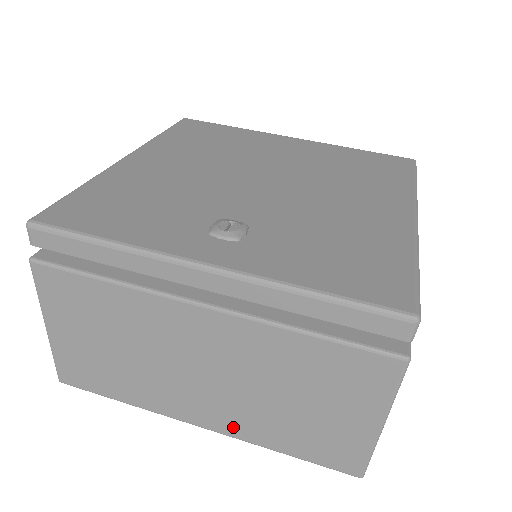
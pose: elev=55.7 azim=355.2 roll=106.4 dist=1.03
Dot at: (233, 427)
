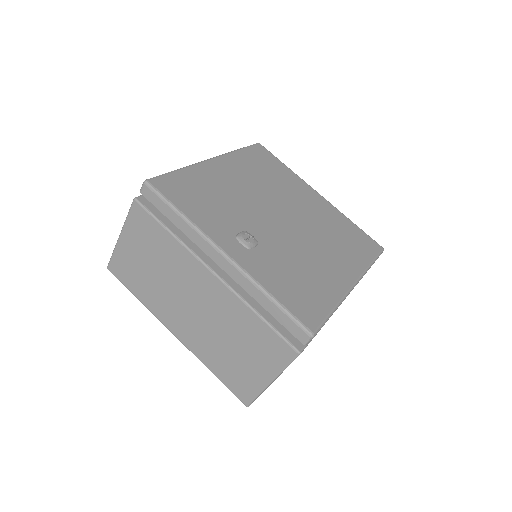
Dot at: (193, 344)
